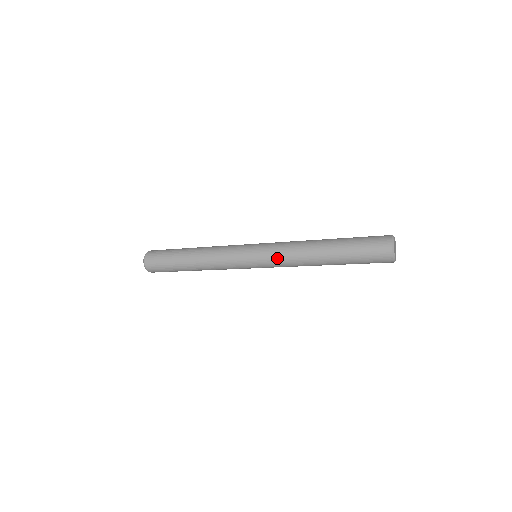
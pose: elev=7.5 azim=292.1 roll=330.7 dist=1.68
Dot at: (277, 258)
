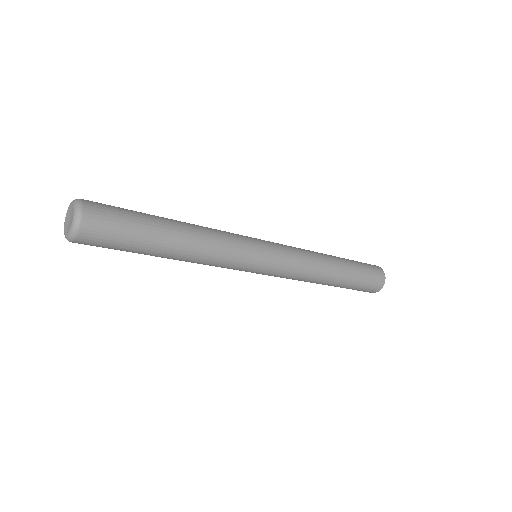
Dot at: (292, 271)
